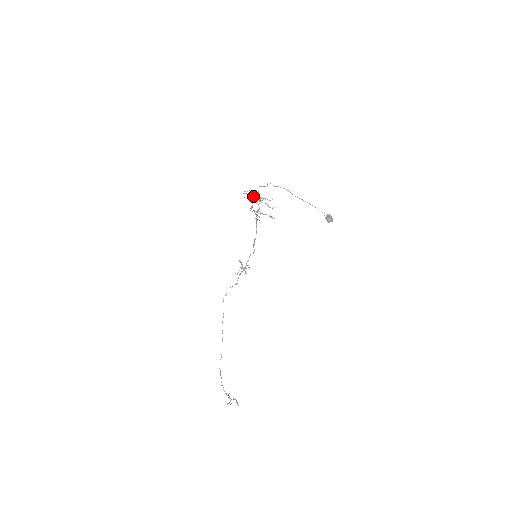
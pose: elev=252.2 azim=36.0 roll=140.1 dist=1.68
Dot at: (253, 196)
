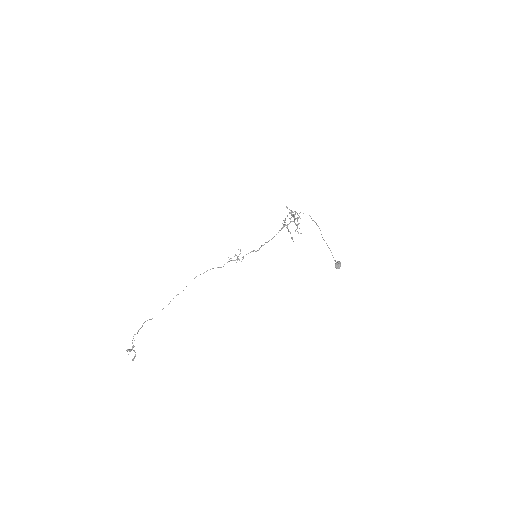
Dot at: occluded
